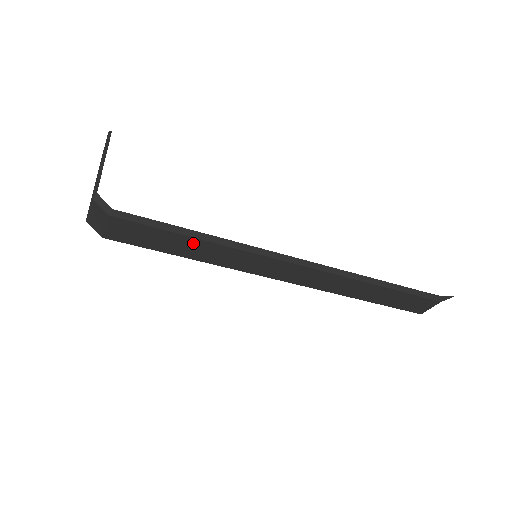
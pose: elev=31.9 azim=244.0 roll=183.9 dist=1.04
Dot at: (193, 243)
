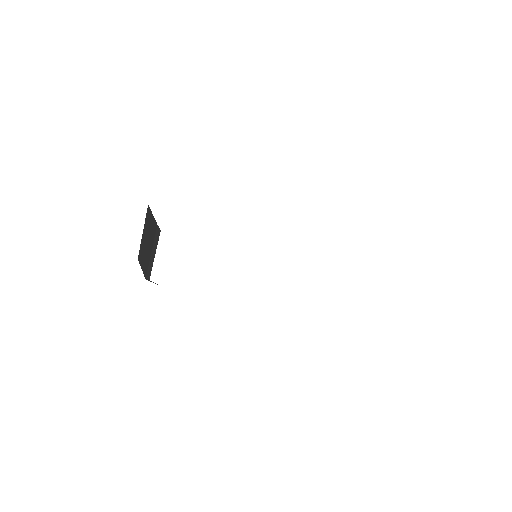
Dot at: occluded
